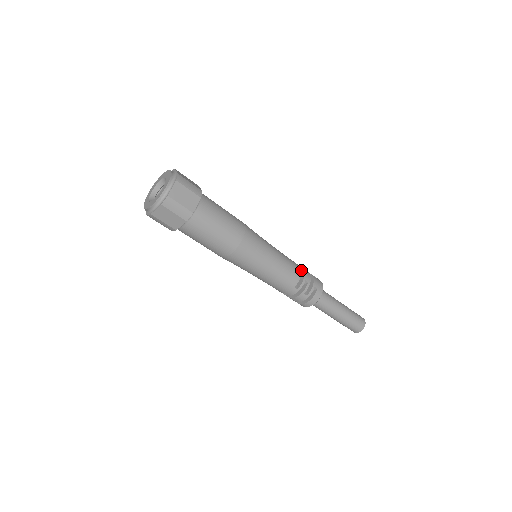
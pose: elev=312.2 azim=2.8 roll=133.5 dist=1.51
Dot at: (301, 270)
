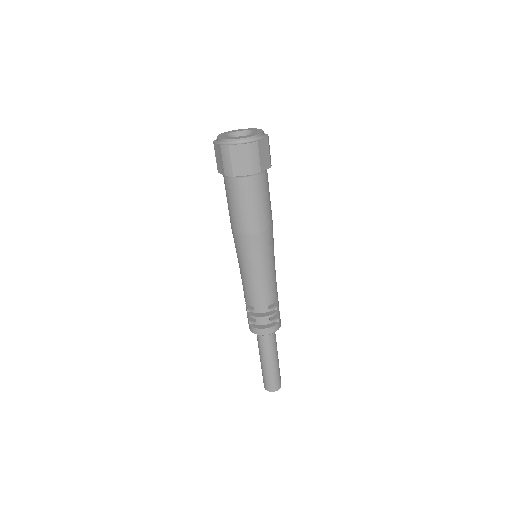
Dot at: occluded
